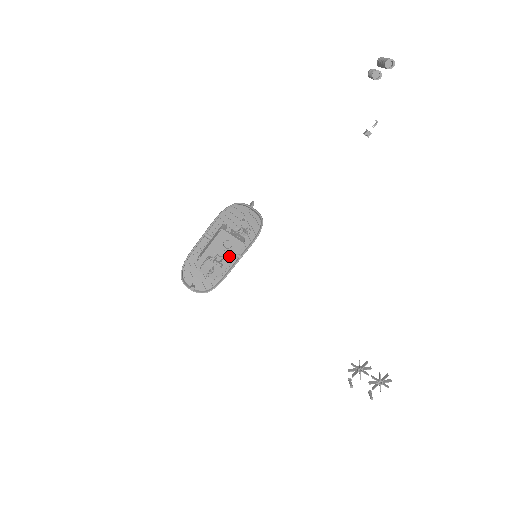
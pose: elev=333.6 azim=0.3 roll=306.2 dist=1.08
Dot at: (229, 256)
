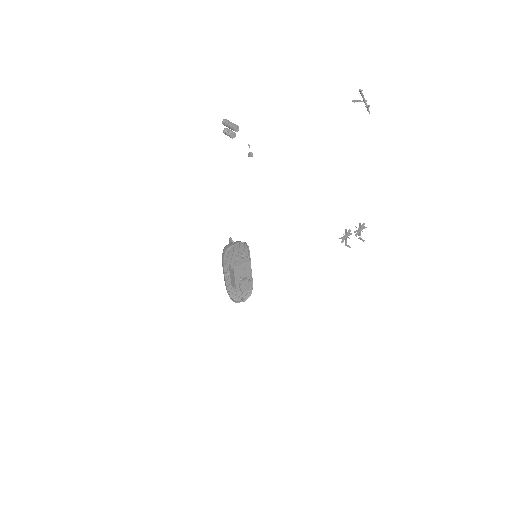
Dot at: (247, 273)
